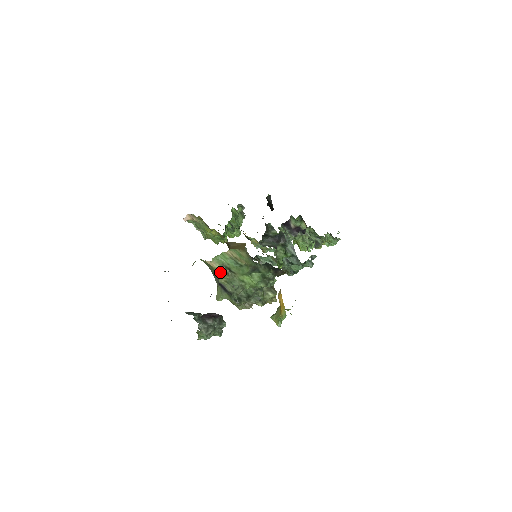
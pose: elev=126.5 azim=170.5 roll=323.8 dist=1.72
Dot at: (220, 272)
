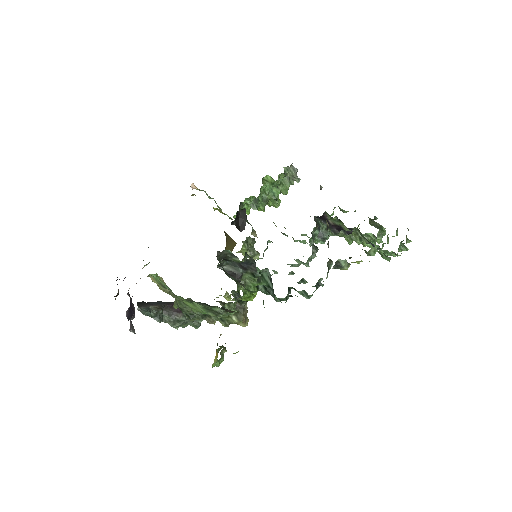
Dot at: (160, 289)
